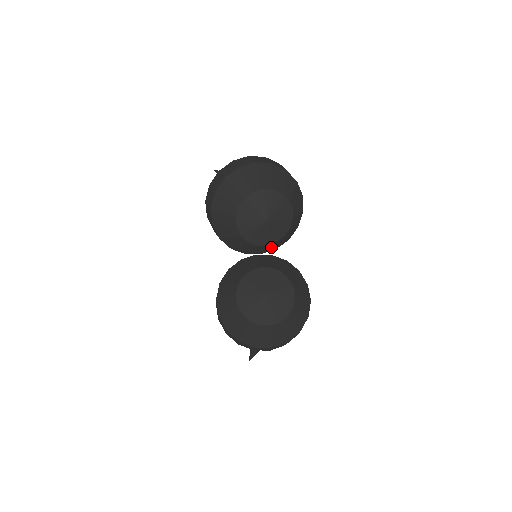
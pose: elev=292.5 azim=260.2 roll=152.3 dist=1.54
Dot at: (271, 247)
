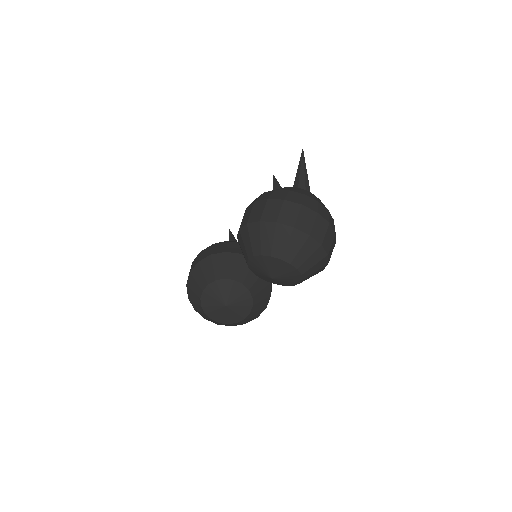
Dot at: occluded
